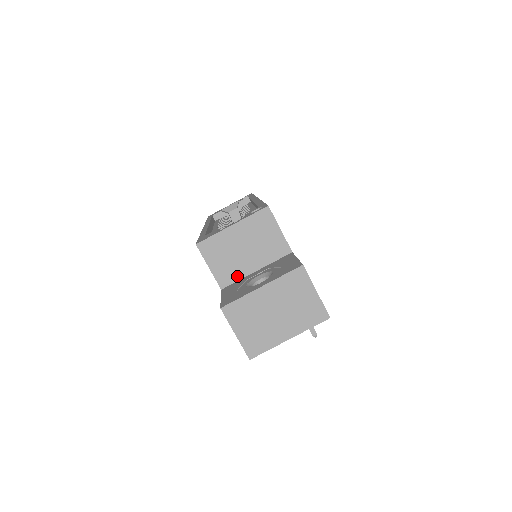
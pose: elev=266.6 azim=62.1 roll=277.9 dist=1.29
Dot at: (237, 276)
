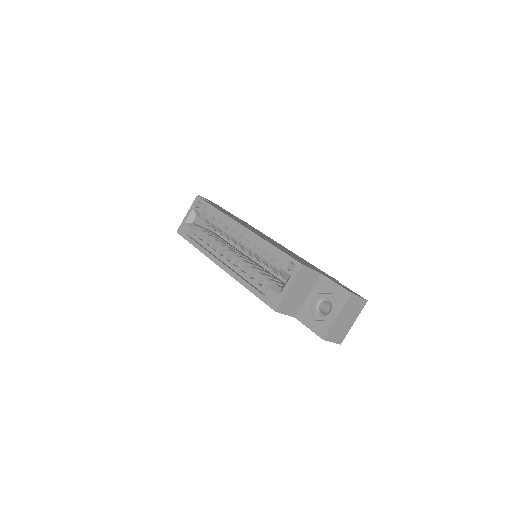
Dot at: (300, 306)
